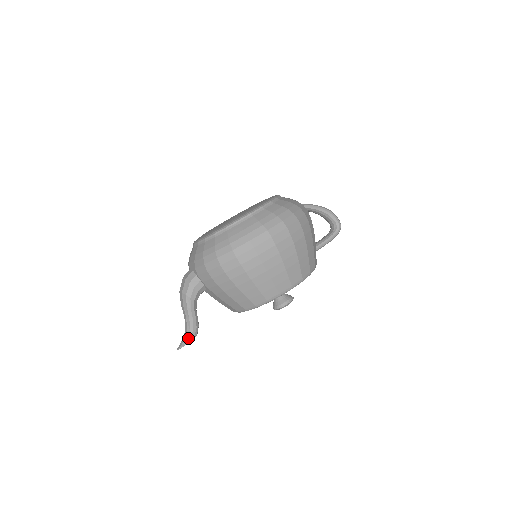
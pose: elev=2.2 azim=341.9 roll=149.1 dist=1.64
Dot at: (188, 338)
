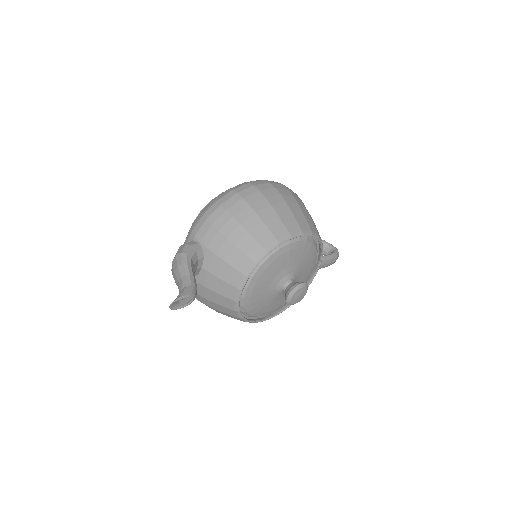
Dot at: (184, 292)
